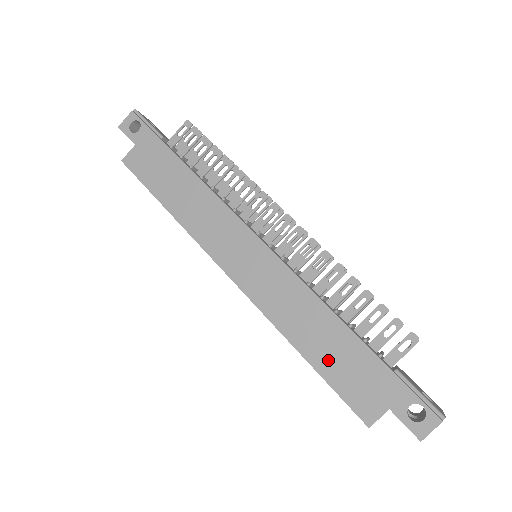
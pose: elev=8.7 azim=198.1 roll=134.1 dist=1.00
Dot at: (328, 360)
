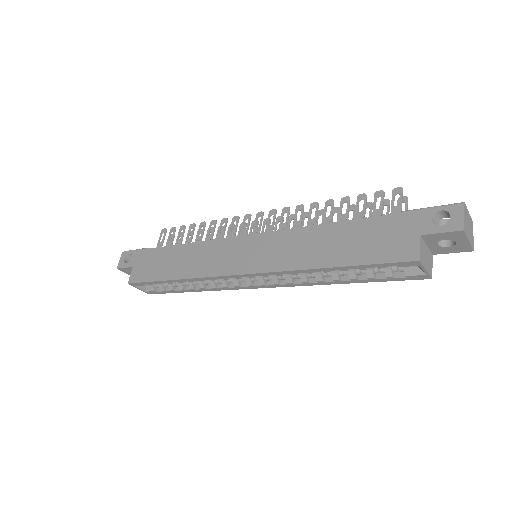
Dot at: (350, 252)
